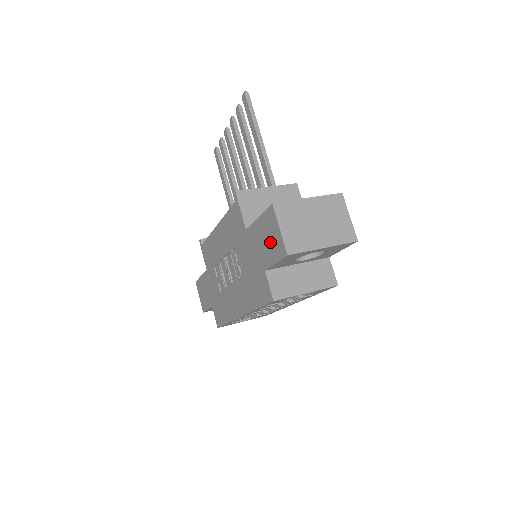
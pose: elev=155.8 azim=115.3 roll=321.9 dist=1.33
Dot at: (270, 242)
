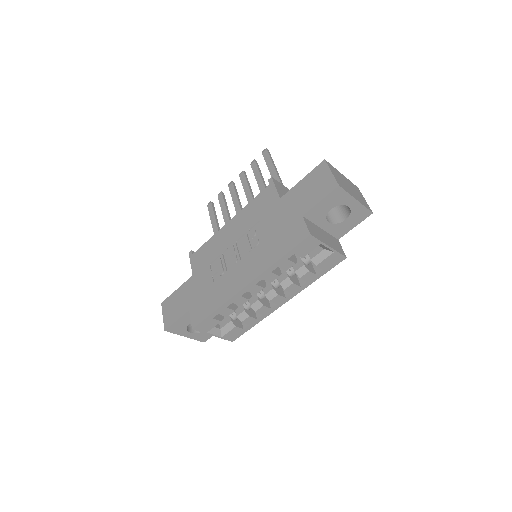
Dot at: (316, 188)
